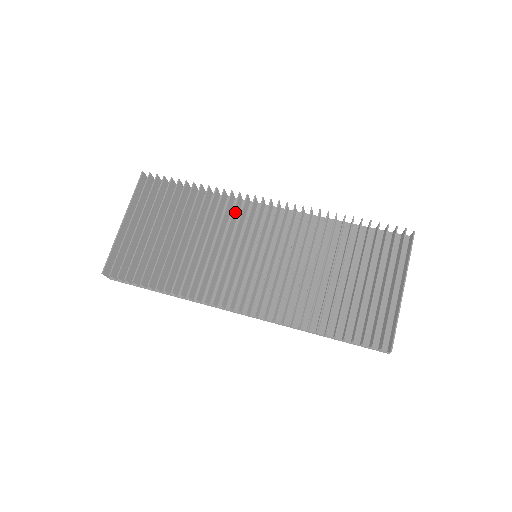
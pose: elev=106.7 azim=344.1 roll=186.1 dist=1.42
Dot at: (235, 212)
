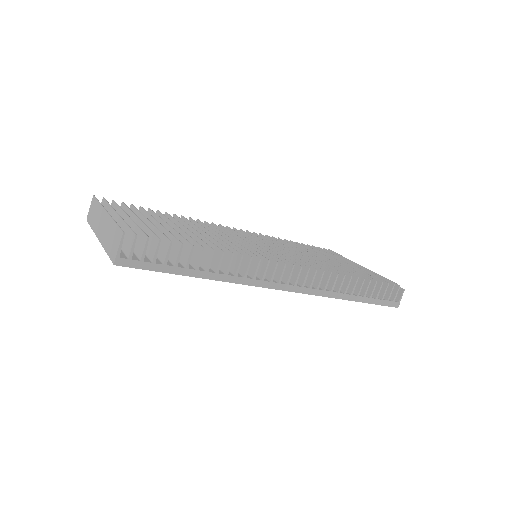
Dot at: occluded
